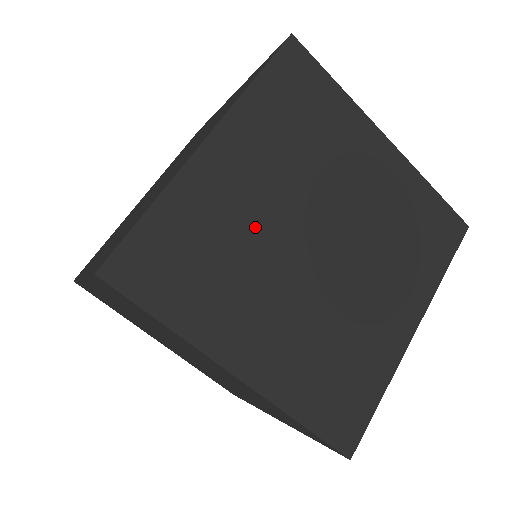
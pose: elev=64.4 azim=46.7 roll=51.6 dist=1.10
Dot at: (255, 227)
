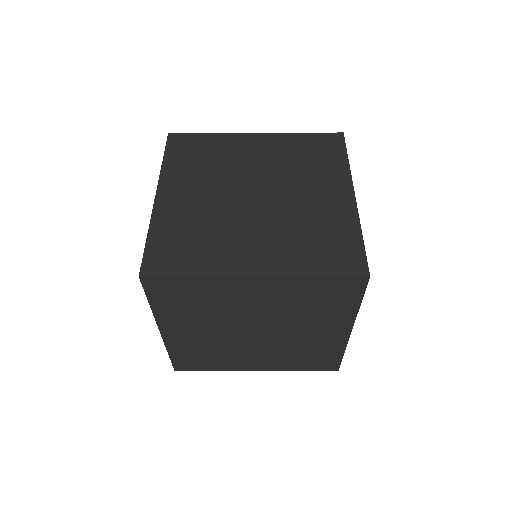
Dot at: (215, 341)
